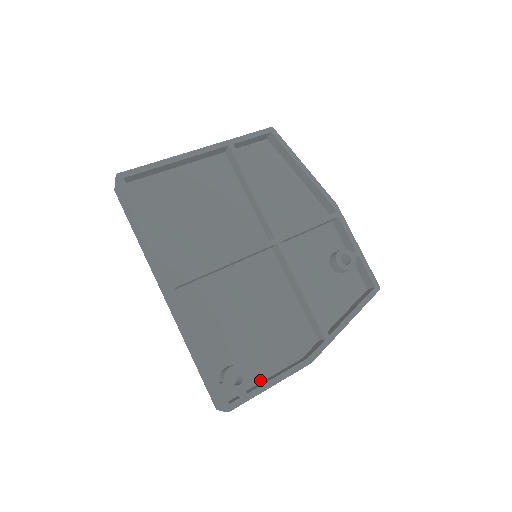
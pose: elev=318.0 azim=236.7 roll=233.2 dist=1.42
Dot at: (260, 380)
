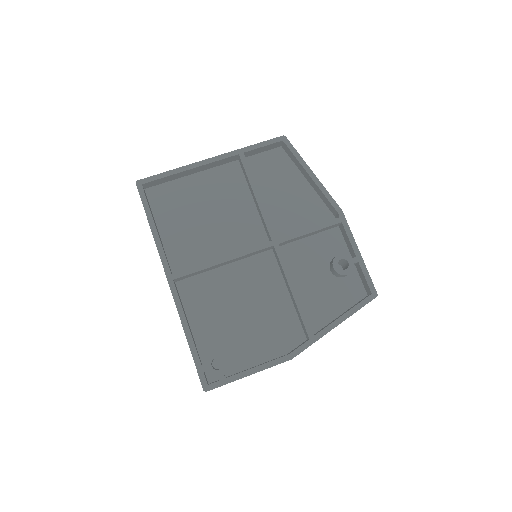
Dot at: (243, 368)
